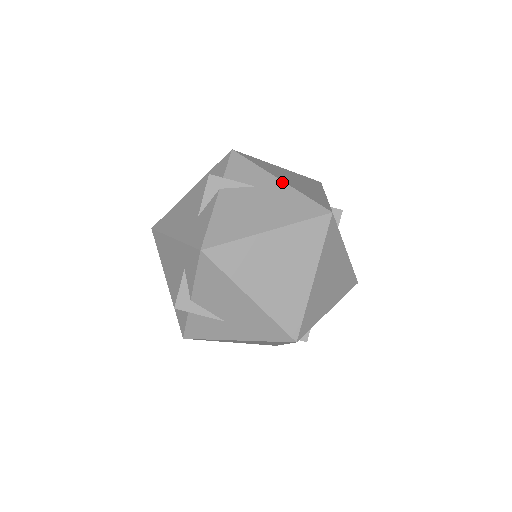
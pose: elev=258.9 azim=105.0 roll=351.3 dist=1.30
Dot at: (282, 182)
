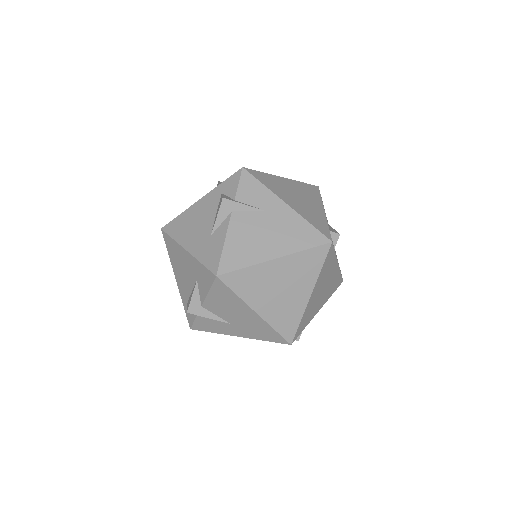
Dot at: (289, 207)
